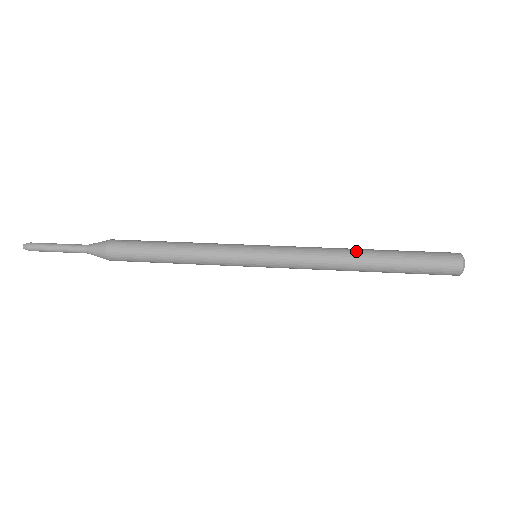
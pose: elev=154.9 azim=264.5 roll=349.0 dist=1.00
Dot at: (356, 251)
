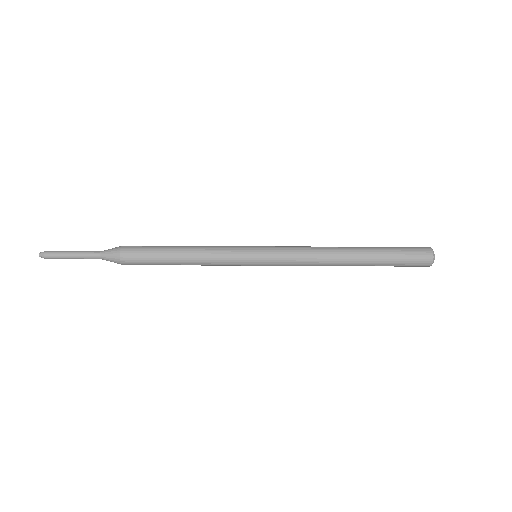
Dot at: (344, 255)
